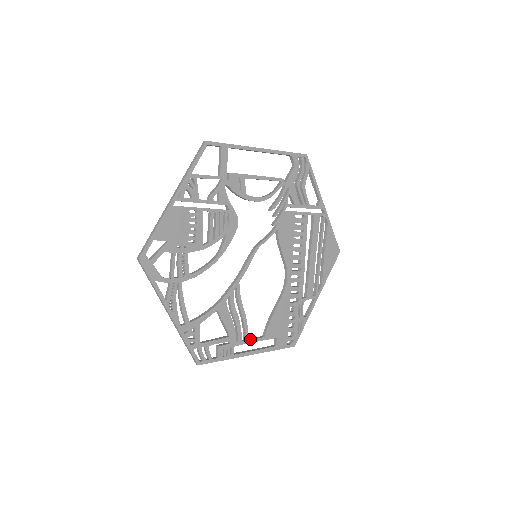
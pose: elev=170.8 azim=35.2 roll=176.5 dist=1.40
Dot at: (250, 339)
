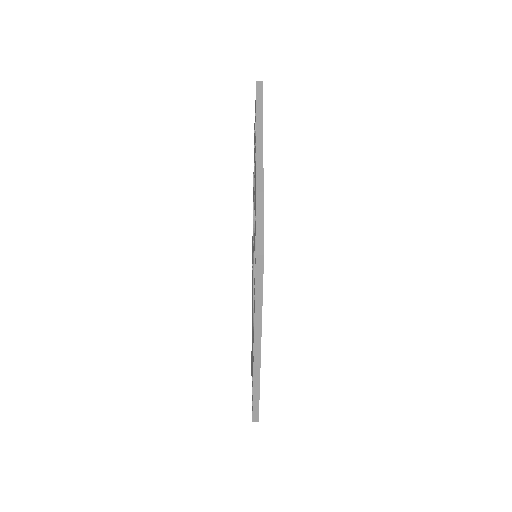
Dot at: occluded
